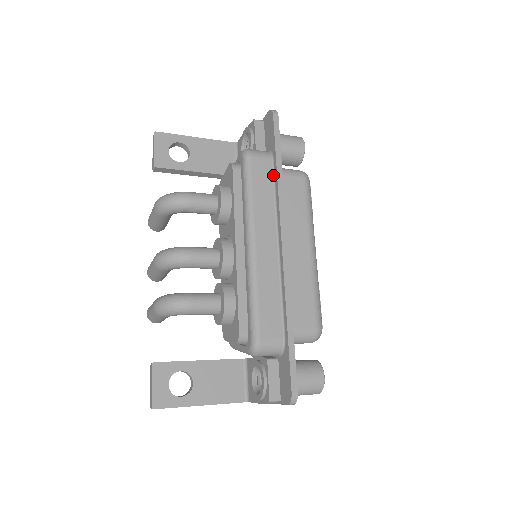
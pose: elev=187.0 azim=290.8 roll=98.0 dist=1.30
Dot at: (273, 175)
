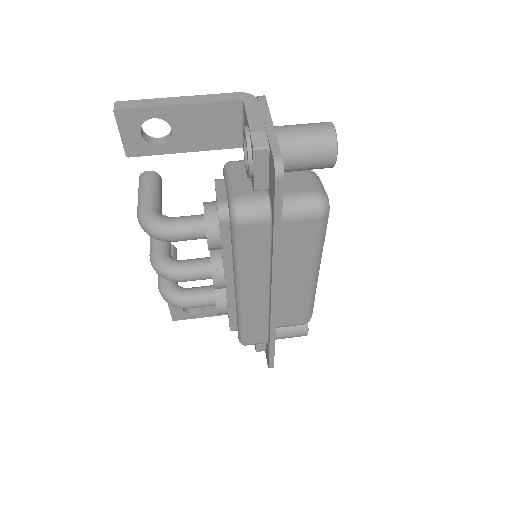
Dot at: (270, 239)
